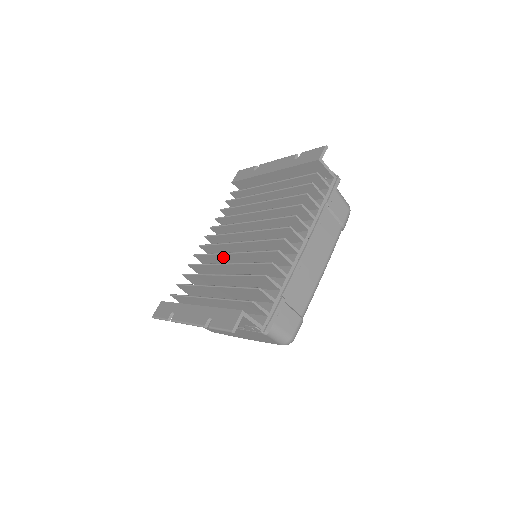
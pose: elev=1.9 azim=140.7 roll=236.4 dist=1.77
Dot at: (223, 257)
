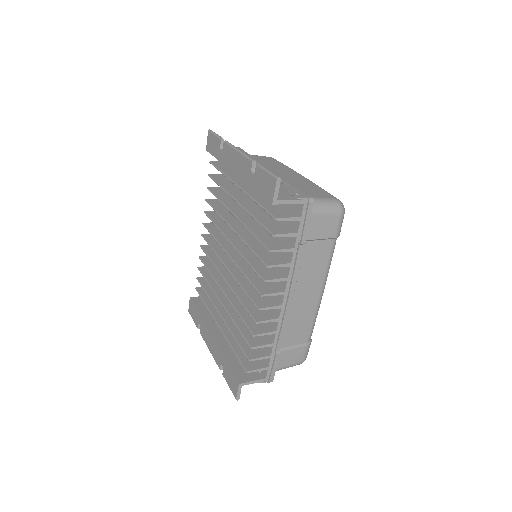
Dot at: (222, 270)
